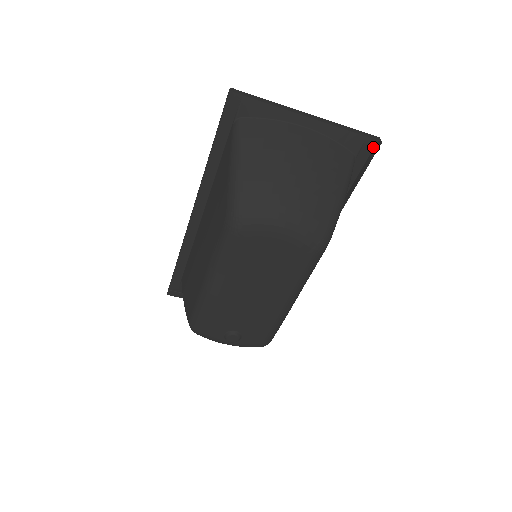
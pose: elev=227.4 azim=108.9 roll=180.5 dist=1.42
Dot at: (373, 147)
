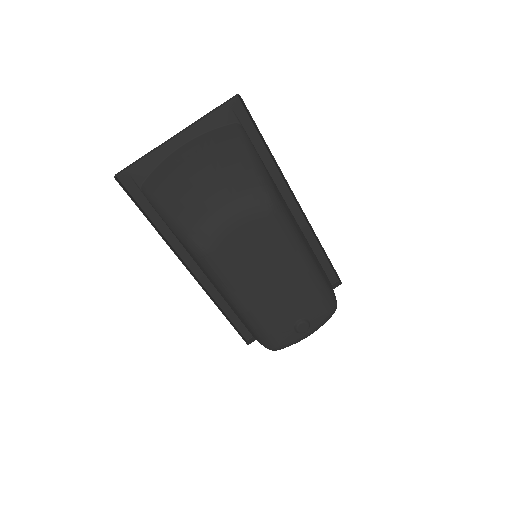
Dot at: (241, 104)
